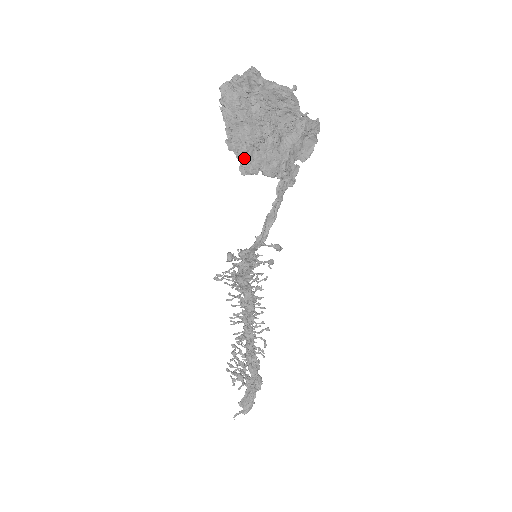
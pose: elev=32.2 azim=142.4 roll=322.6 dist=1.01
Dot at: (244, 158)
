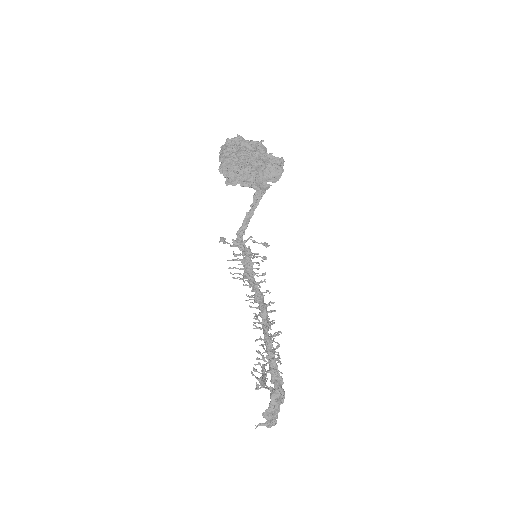
Dot at: (228, 177)
